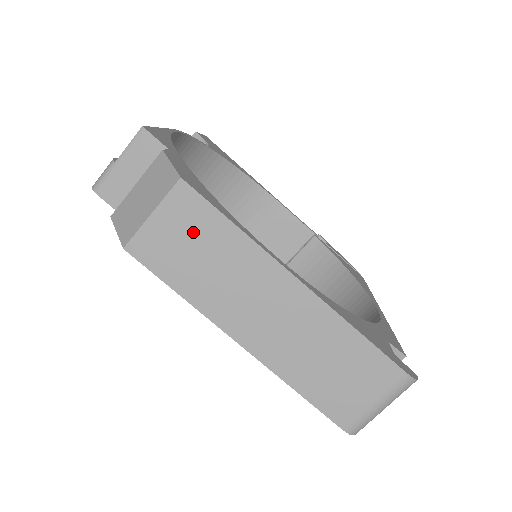
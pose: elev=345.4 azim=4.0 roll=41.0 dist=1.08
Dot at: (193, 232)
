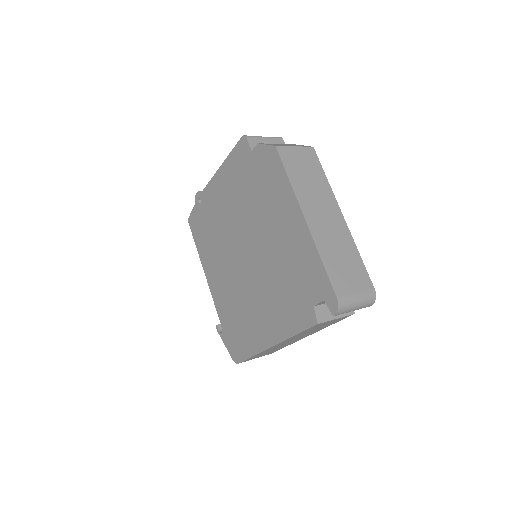
Dot at: (308, 165)
